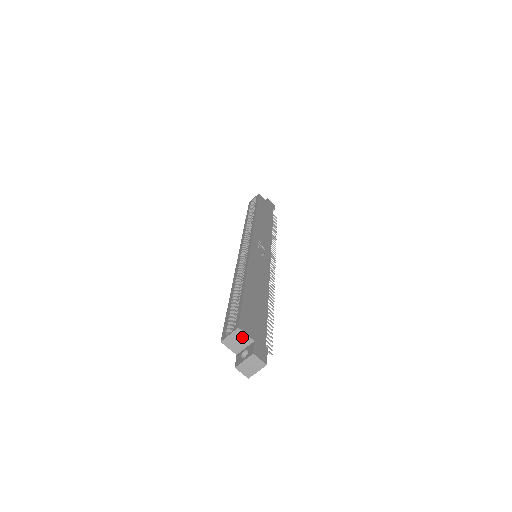
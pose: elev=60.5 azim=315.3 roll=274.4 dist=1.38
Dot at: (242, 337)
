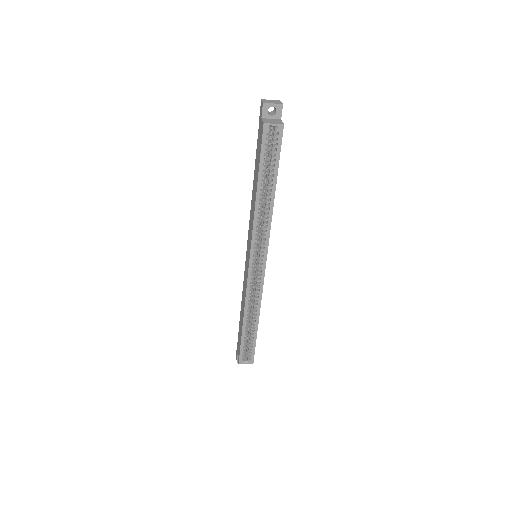
Dot at: occluded
